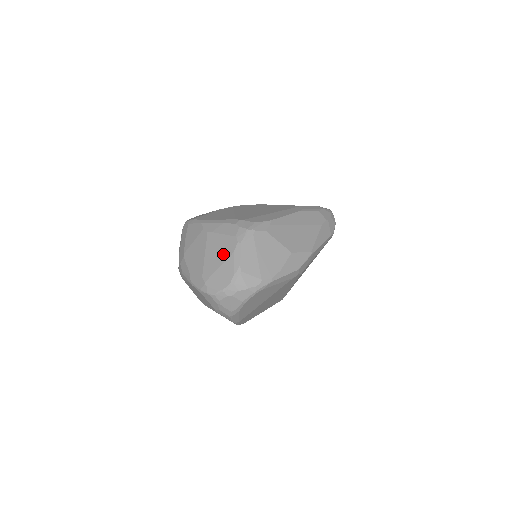
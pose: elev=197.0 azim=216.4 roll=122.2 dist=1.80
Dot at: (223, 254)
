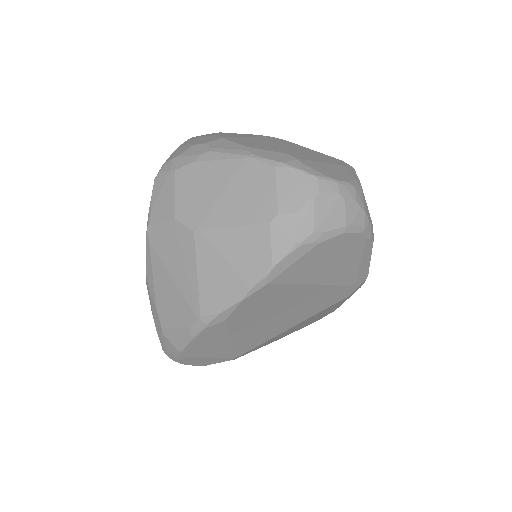
Dot at: (325, 159)
